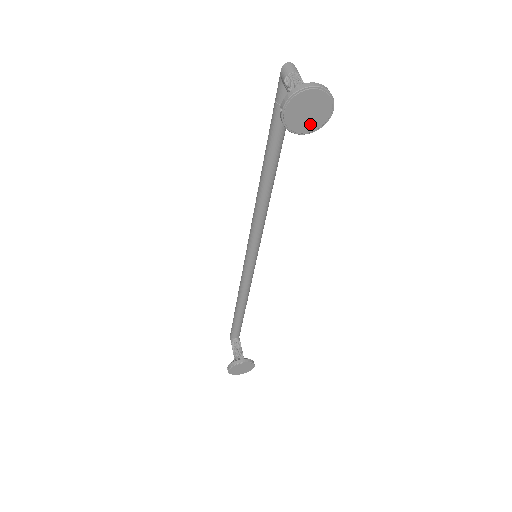
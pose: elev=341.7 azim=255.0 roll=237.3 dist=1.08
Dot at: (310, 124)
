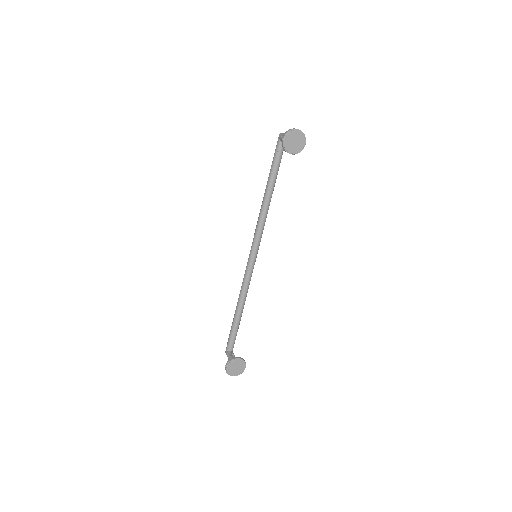
Dot at: (295, 149)
